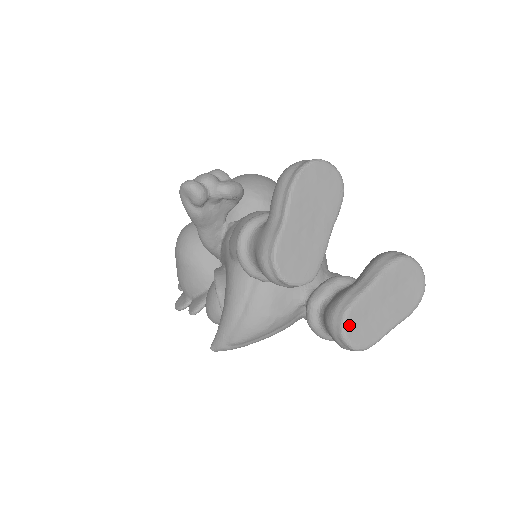
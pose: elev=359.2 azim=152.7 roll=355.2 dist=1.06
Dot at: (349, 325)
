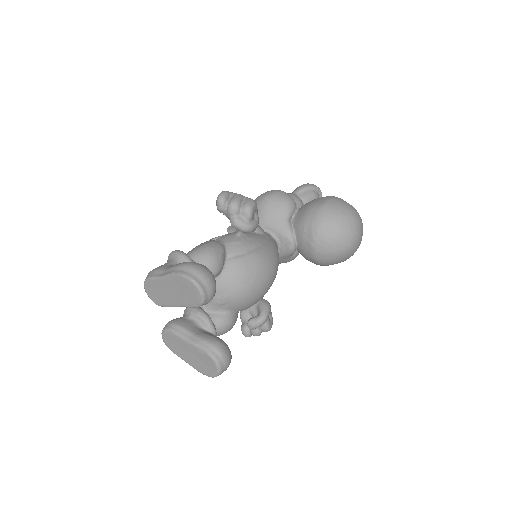
Dot at: (166, 334)
